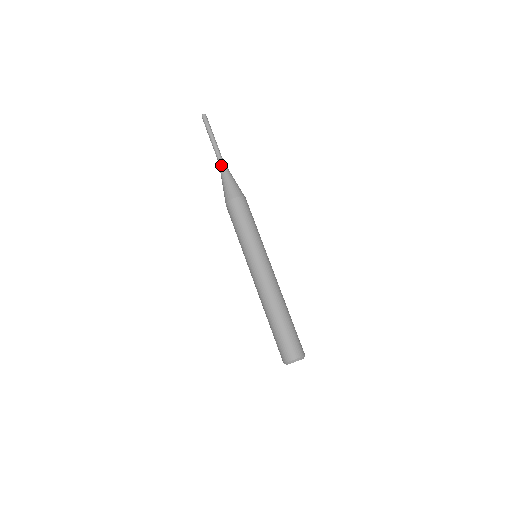
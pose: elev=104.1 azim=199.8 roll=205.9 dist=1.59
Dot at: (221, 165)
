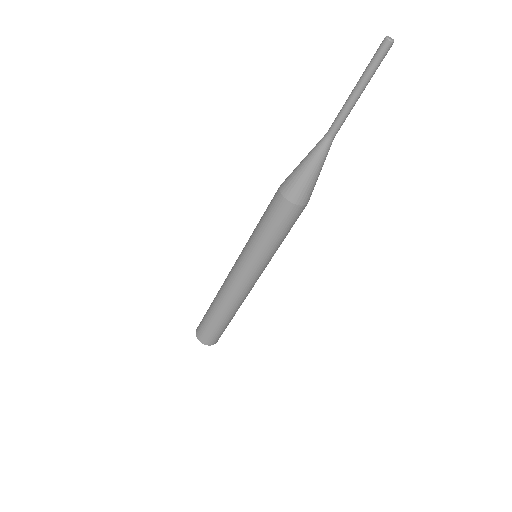
Dot at: (322, 140)
